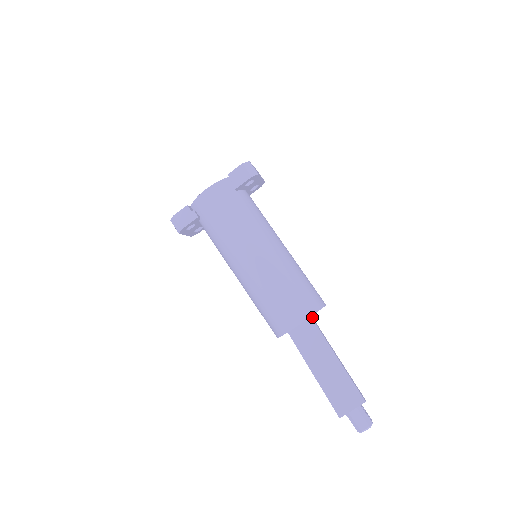
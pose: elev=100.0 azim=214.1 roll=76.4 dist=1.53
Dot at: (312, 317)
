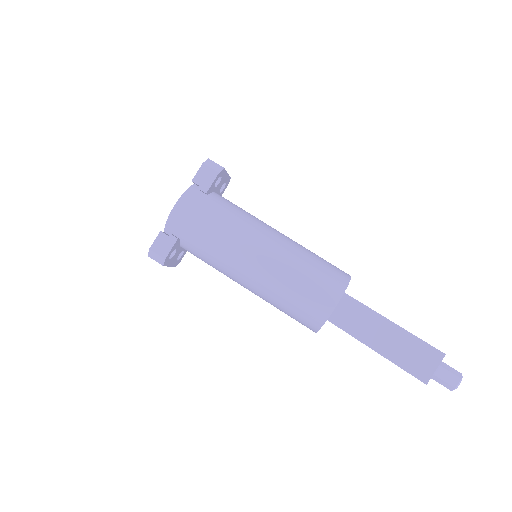
Dot at: (345, 293)
